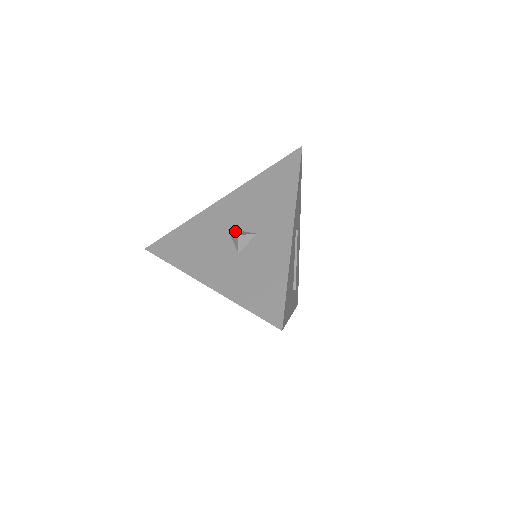
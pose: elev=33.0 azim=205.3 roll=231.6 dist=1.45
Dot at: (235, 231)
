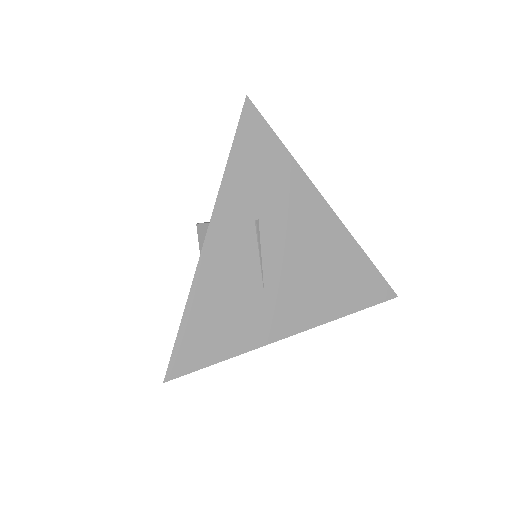
Dot at: (201, 244)
